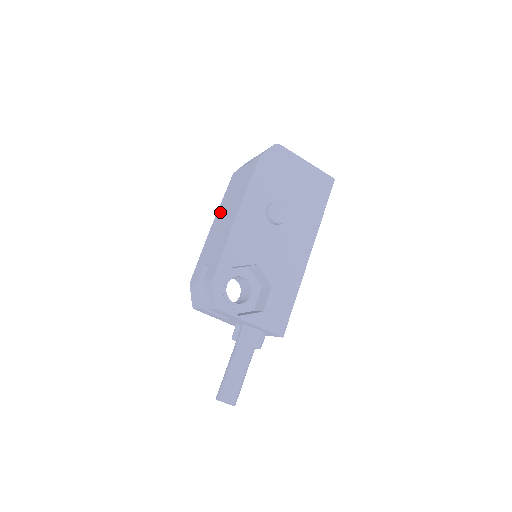
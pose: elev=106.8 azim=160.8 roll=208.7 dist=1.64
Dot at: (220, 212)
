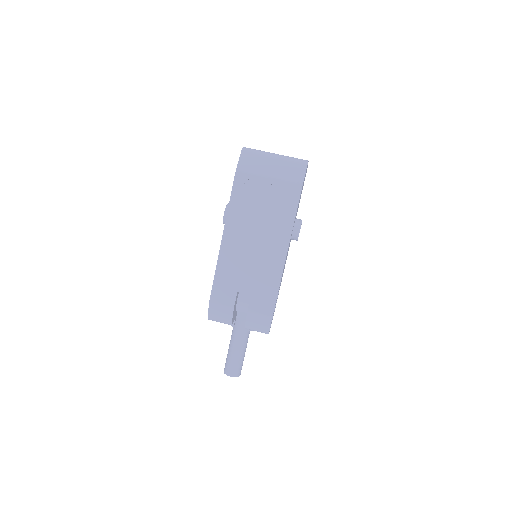
Dot at: (237, 226)
